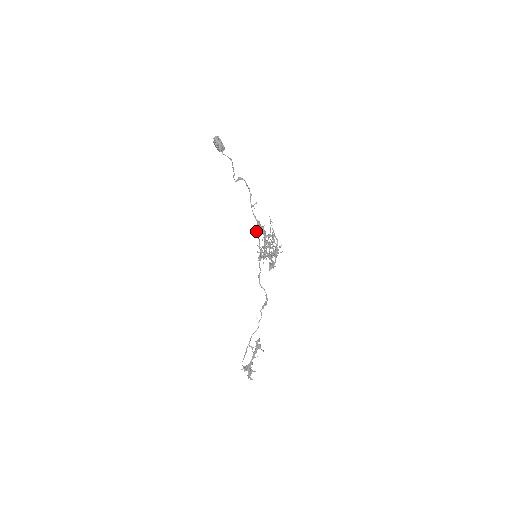
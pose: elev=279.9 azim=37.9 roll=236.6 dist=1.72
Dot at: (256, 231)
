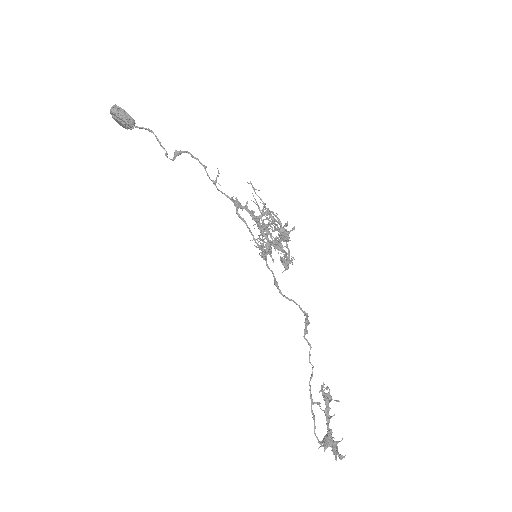
Dot at: occluded
